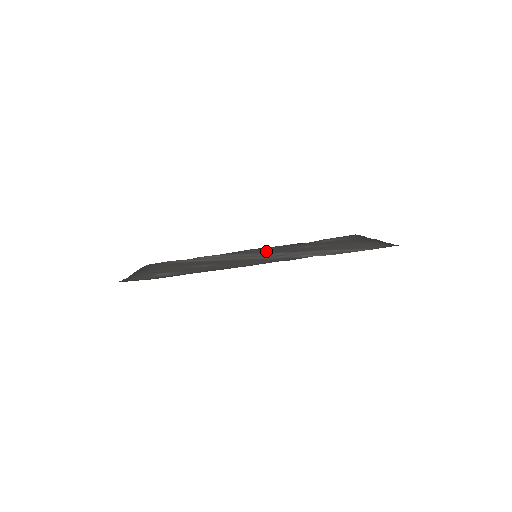
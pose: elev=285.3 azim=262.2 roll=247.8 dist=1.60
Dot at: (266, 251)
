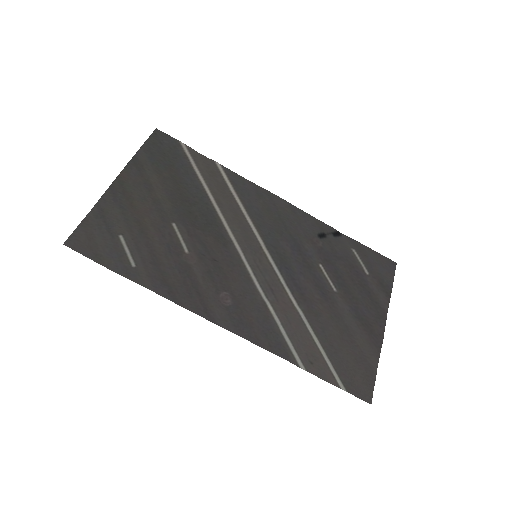
Dot at: (281, 235)
